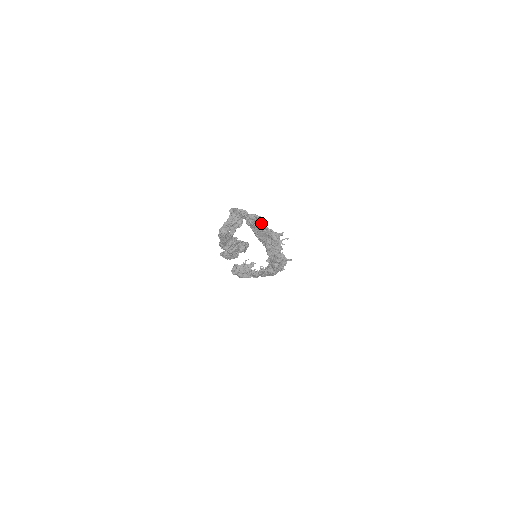
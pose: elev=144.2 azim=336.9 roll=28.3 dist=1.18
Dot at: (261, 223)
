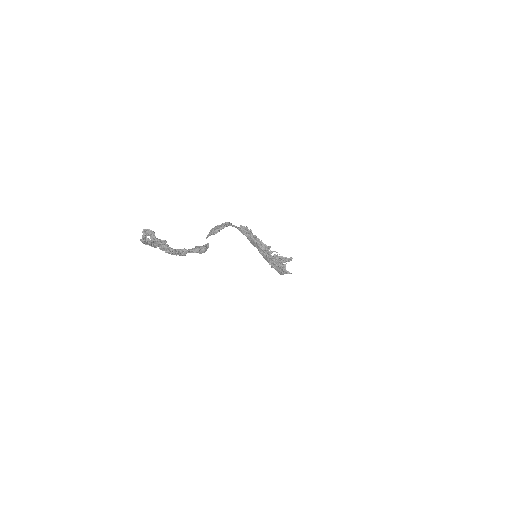
Dot at: (164, 243)
